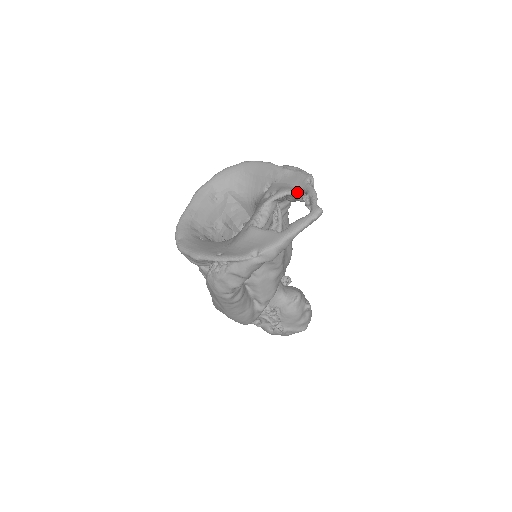
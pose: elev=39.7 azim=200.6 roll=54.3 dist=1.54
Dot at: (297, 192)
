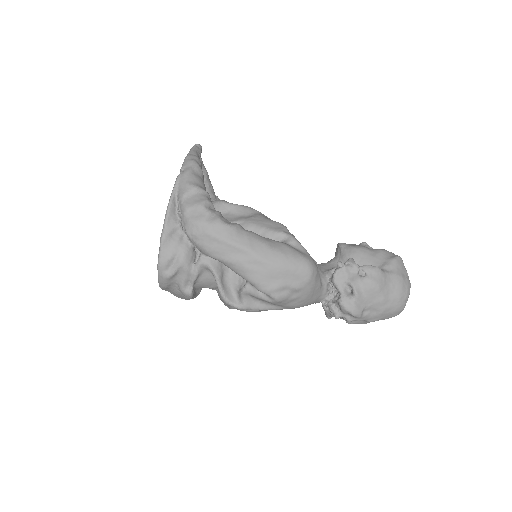
Dot at: occluded
